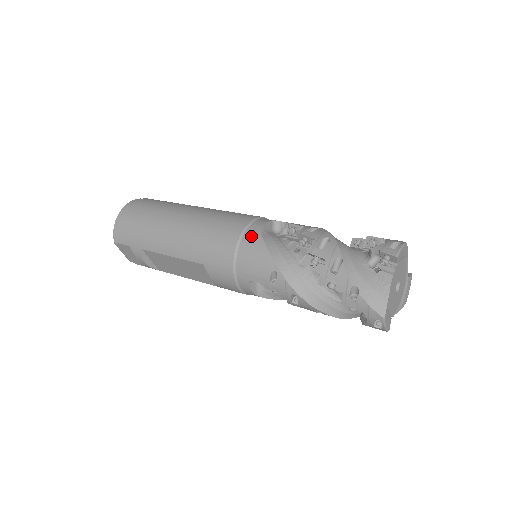
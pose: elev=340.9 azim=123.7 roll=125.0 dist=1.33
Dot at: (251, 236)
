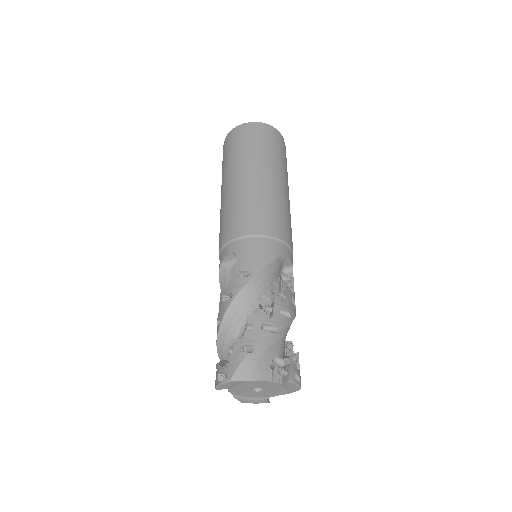
Dot at: (219, 265)
